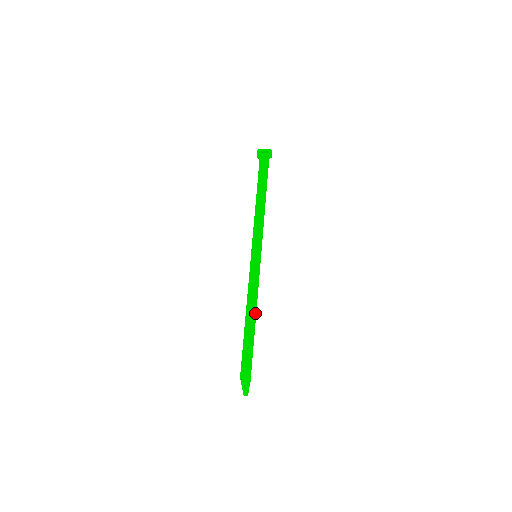
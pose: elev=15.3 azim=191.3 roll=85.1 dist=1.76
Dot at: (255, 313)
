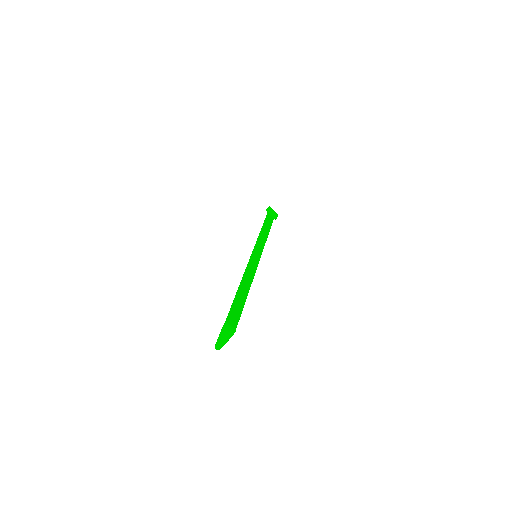
Dot at: (249, 289)
